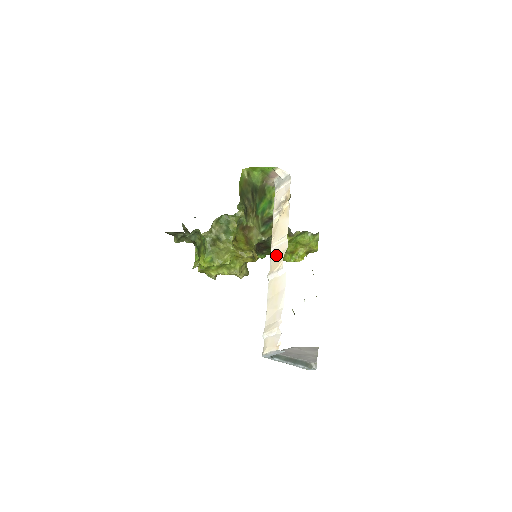
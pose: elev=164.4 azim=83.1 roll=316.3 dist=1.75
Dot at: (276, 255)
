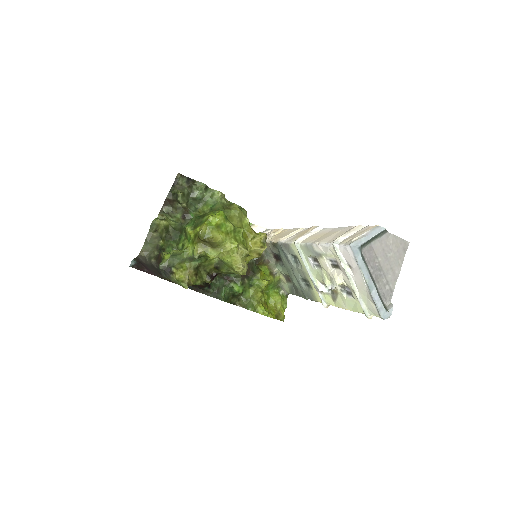
Dot at: (296, 235)
